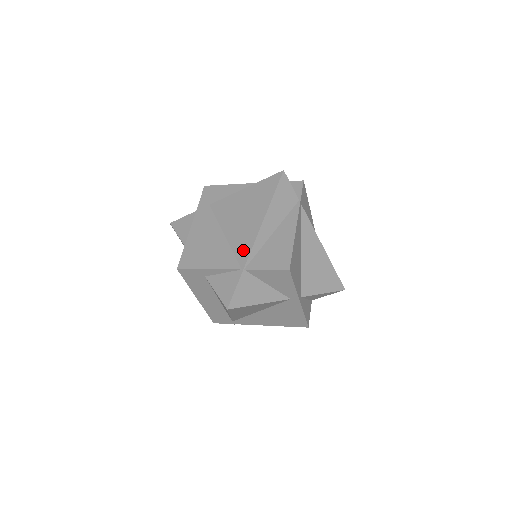
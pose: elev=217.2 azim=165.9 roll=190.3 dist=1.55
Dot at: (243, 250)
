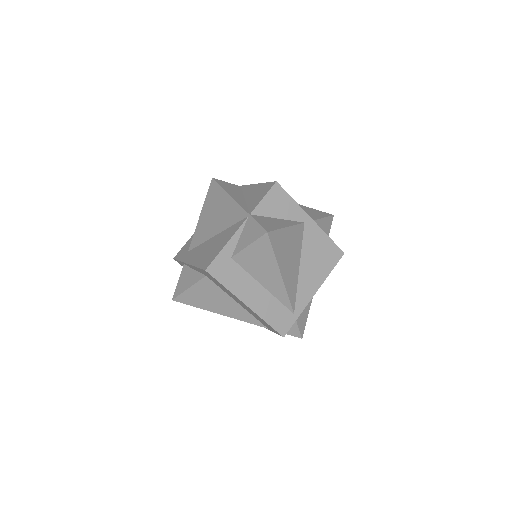
Dot at: (237, 215)
